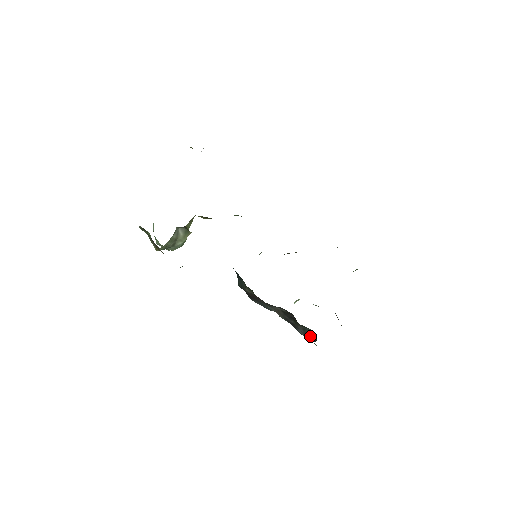
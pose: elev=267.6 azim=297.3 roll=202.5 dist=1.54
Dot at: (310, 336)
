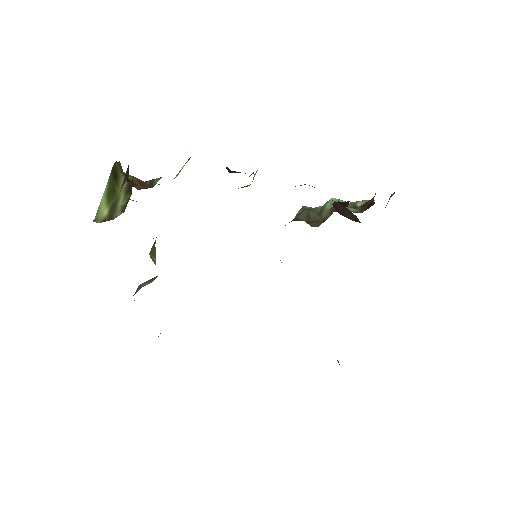
Dot at: occluded
